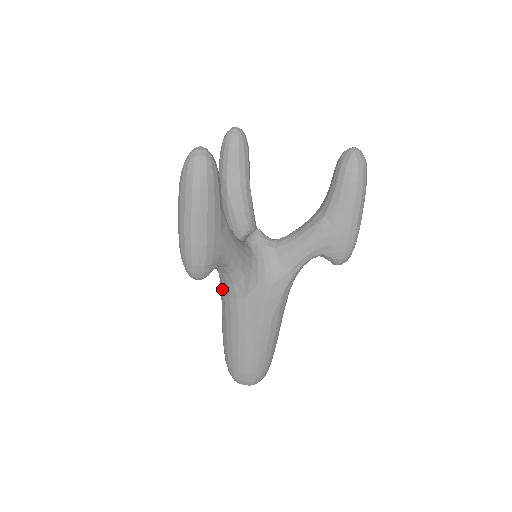
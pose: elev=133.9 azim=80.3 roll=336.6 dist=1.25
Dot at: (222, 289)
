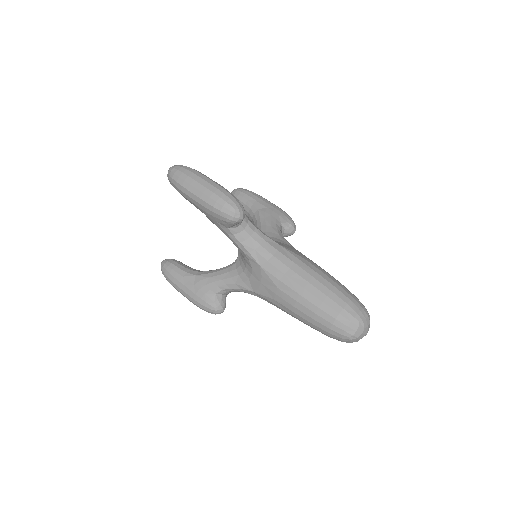
Dot at: (263, 264)
